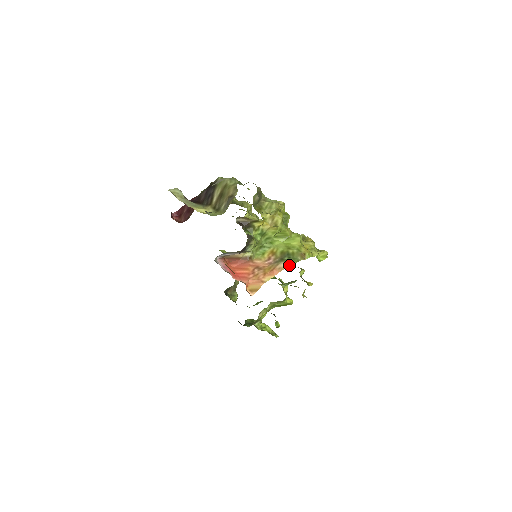
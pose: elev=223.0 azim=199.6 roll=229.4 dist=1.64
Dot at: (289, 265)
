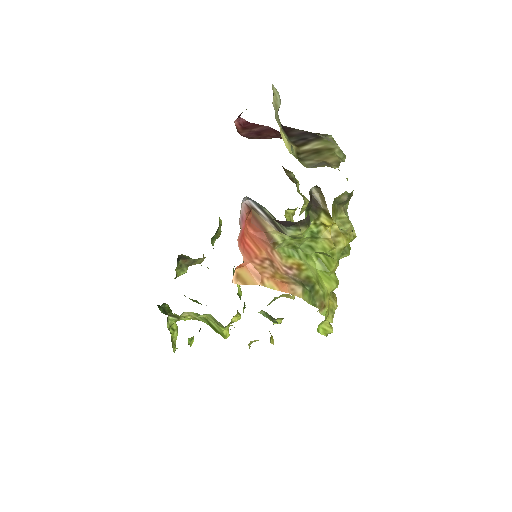
Dot at: (304, 298)
